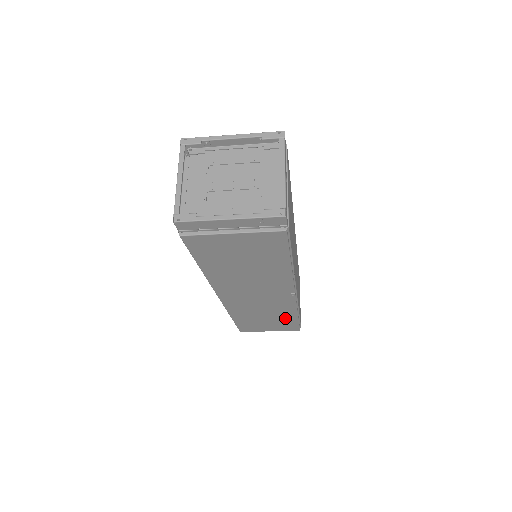
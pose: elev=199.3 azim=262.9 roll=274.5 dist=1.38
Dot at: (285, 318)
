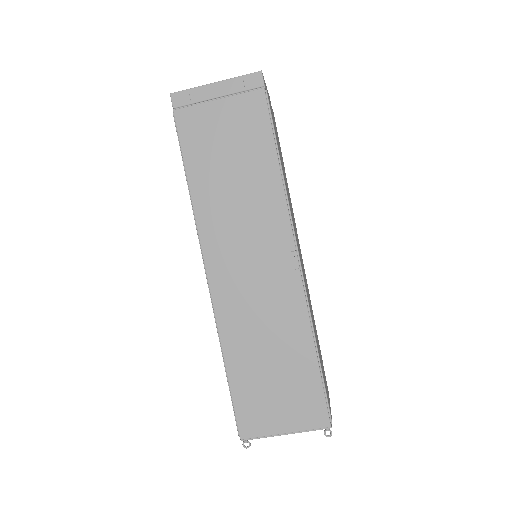
Dot at: (299, 360)
